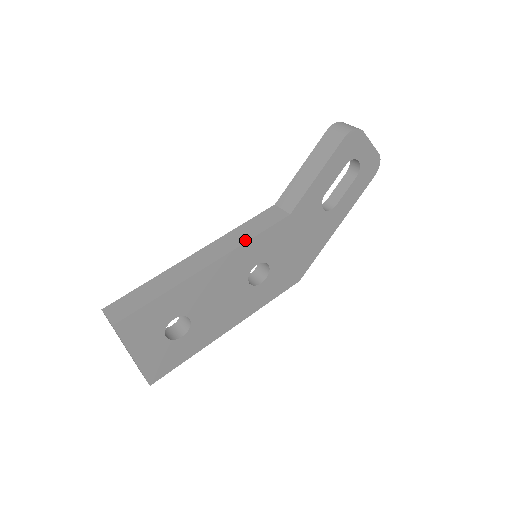
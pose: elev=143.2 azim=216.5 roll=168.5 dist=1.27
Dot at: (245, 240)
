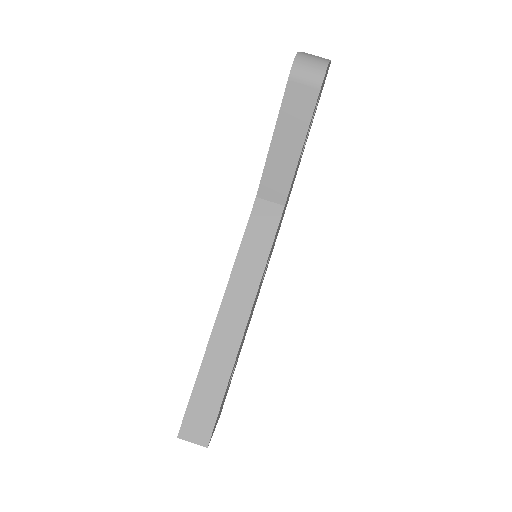
Dot at: (261, 269)
